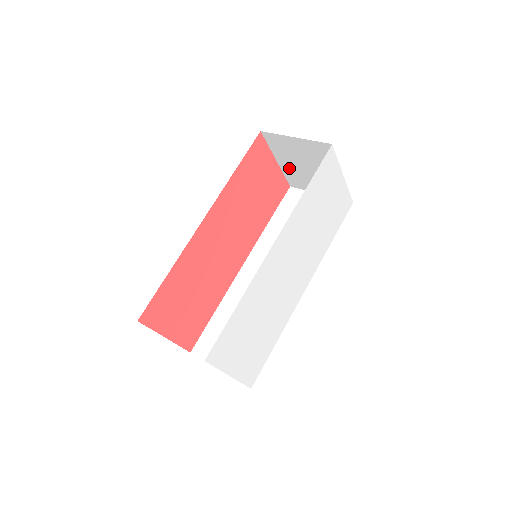
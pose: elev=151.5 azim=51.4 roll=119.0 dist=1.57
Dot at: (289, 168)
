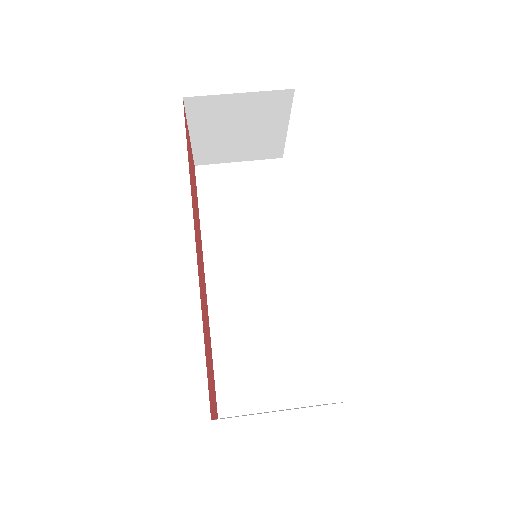
Dot at: (206, 140)
